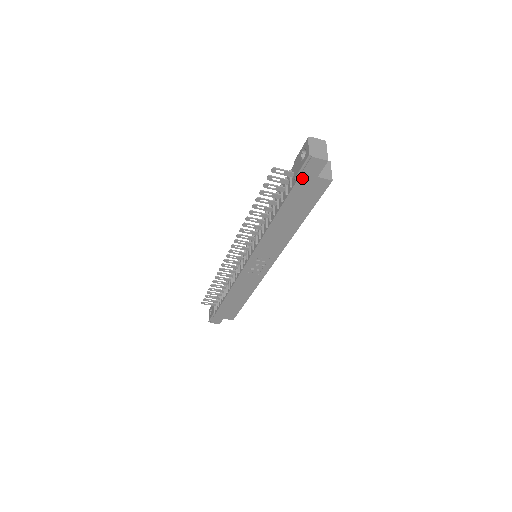
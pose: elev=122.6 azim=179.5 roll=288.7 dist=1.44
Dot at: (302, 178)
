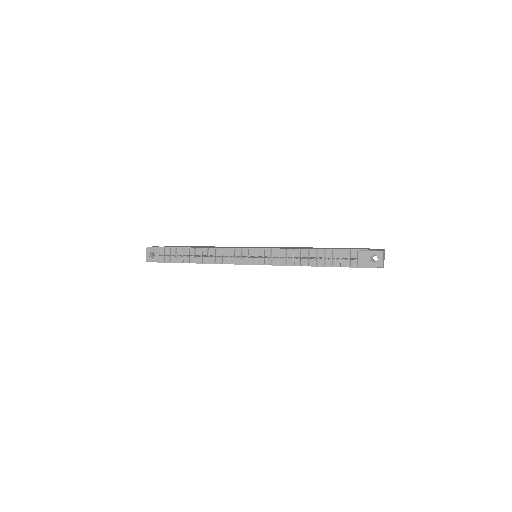
Dot at: (362, 267)
